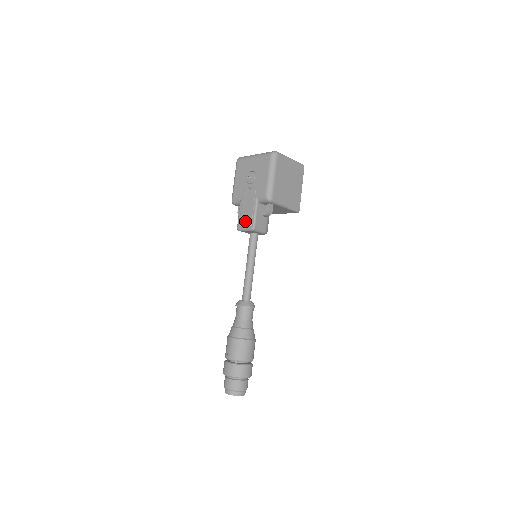
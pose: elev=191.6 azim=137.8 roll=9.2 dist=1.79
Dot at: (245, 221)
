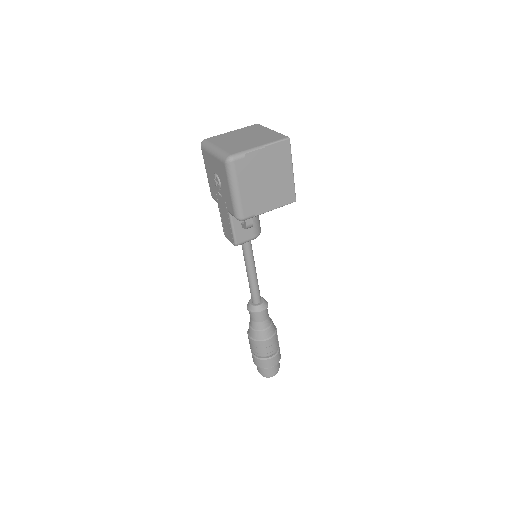
Dot at: (227, 232)
